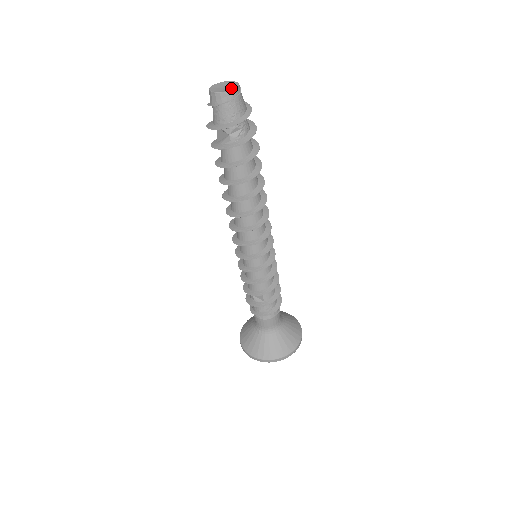
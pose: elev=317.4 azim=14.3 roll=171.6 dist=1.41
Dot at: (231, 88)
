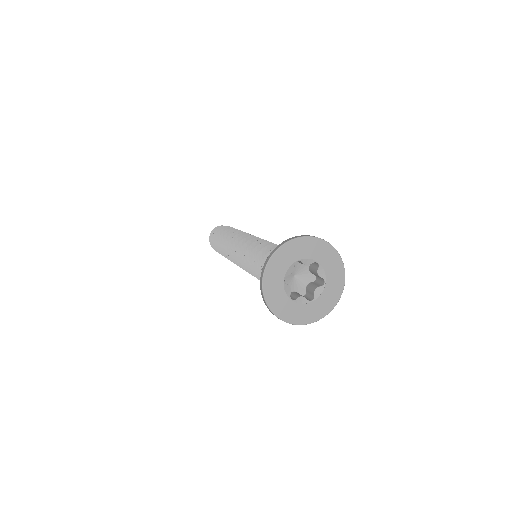
Dot at: occluded
